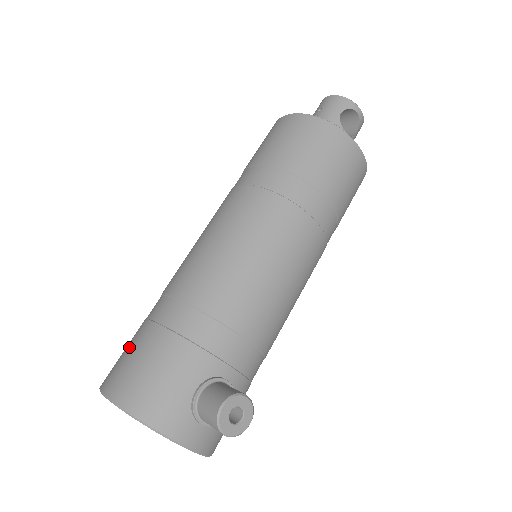
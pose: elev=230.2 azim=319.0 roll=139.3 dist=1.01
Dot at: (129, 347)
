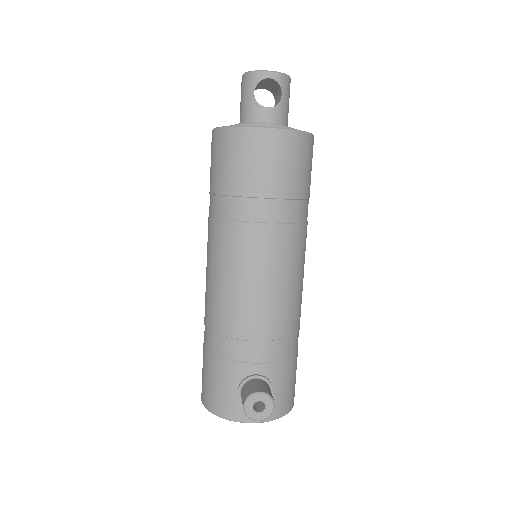
Dot at: occluded
